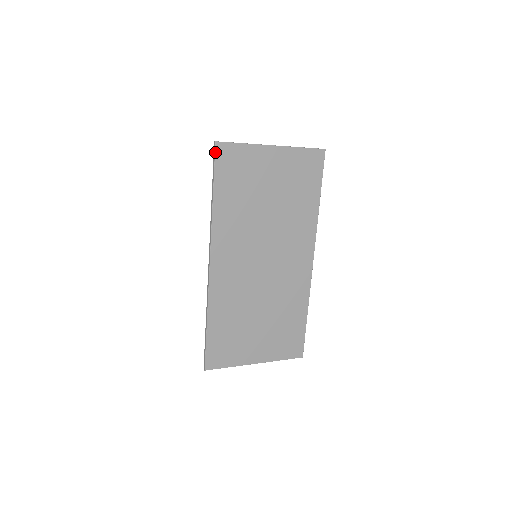
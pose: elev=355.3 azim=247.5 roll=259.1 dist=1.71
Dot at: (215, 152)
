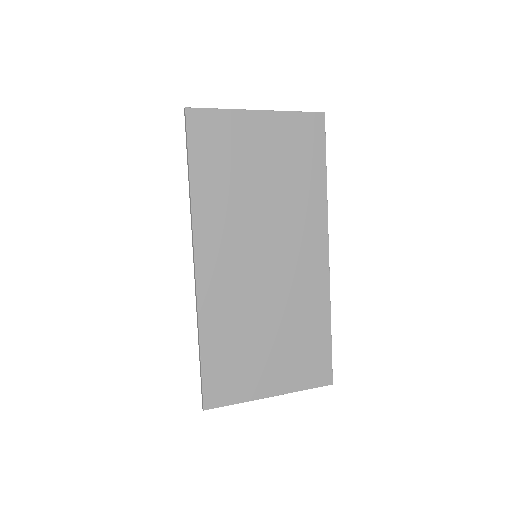
Dot at: (186, 121)
